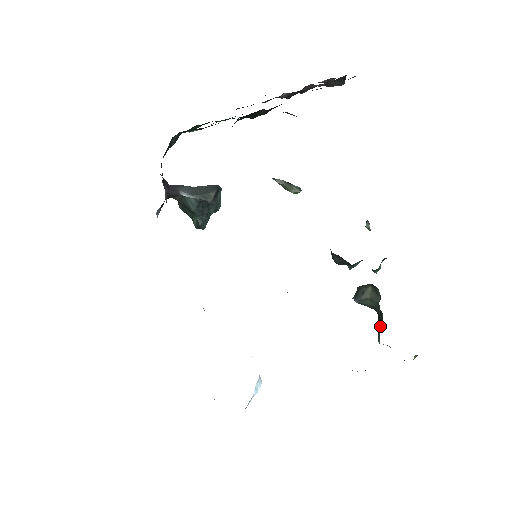
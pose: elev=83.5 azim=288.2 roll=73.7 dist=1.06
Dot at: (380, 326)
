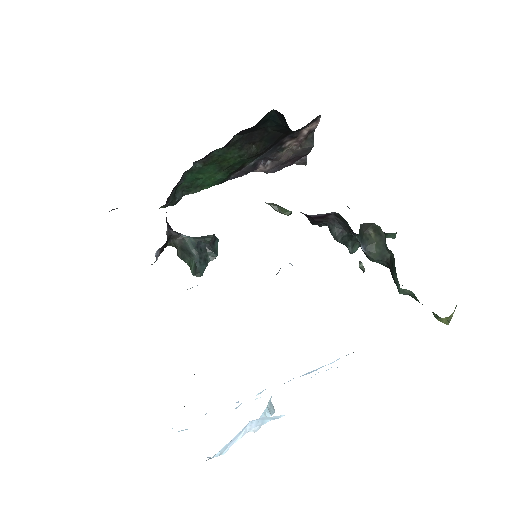
Dot at: (394, 269)
